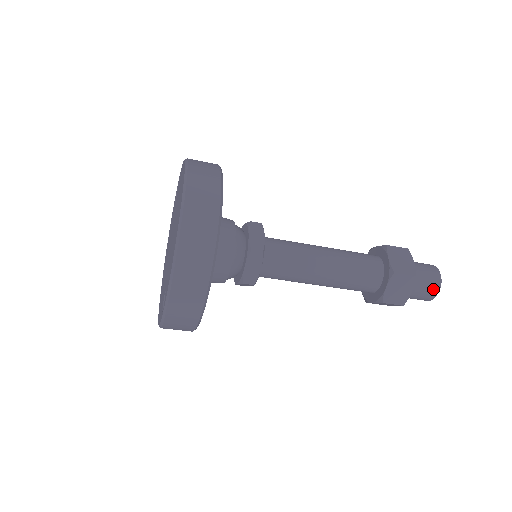
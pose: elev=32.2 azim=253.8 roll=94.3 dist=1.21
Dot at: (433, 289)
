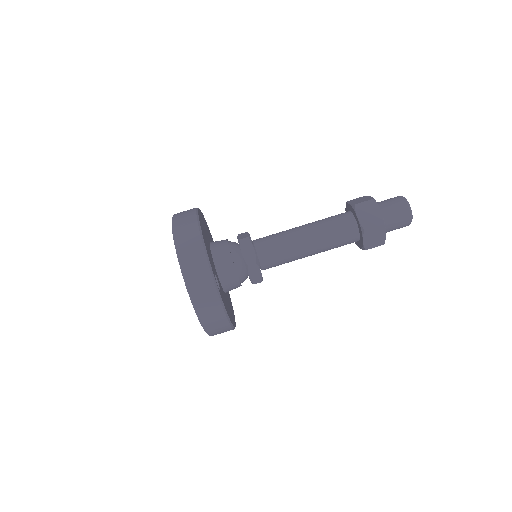
Dot at: (402, 205)
